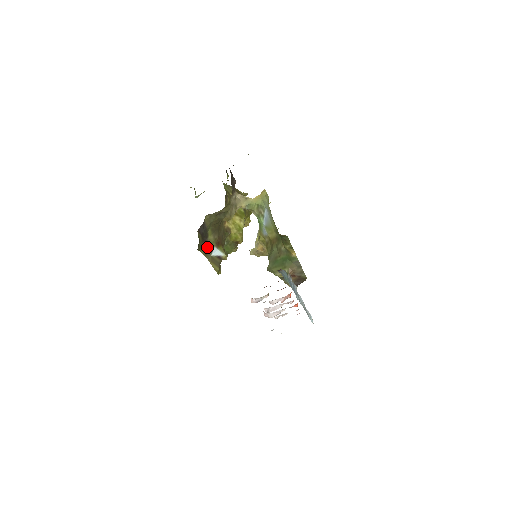
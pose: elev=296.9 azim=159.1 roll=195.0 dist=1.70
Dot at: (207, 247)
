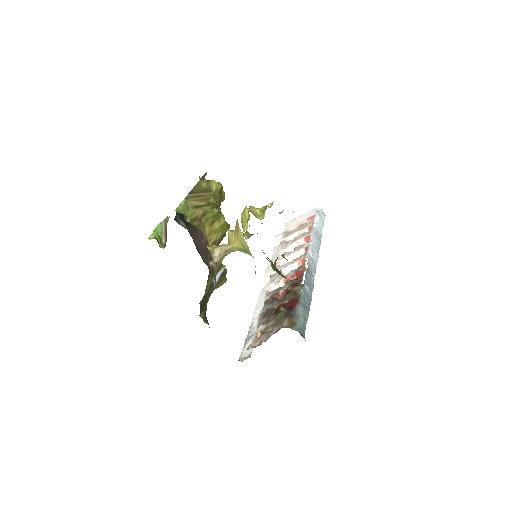
Dot at: (209, 291)
